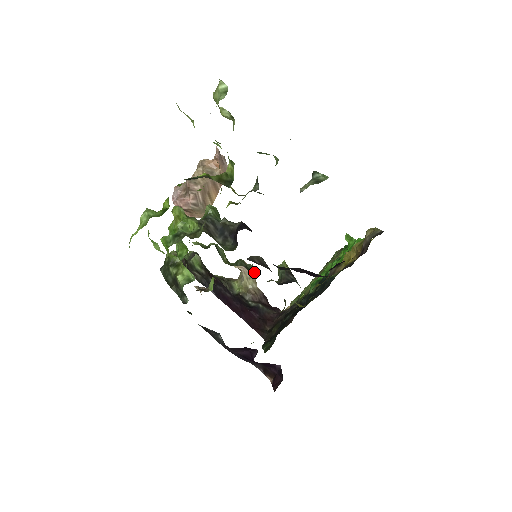
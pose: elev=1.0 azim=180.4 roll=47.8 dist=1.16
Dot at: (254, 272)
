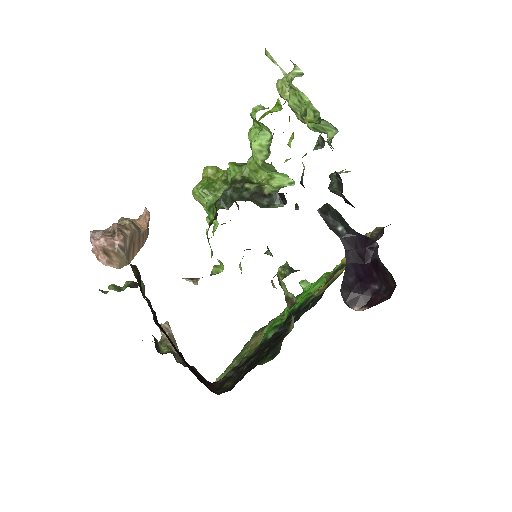
Dot at: (272, 256)
